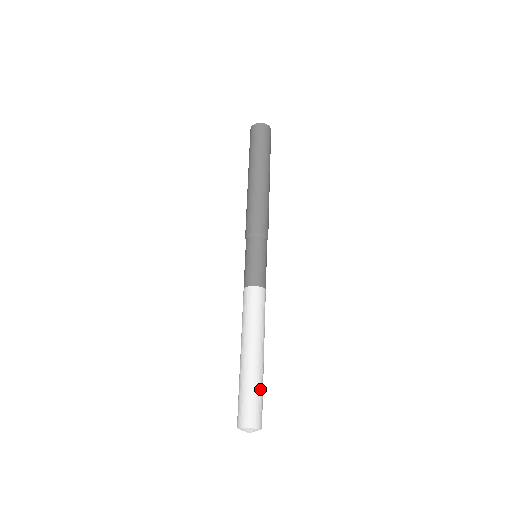
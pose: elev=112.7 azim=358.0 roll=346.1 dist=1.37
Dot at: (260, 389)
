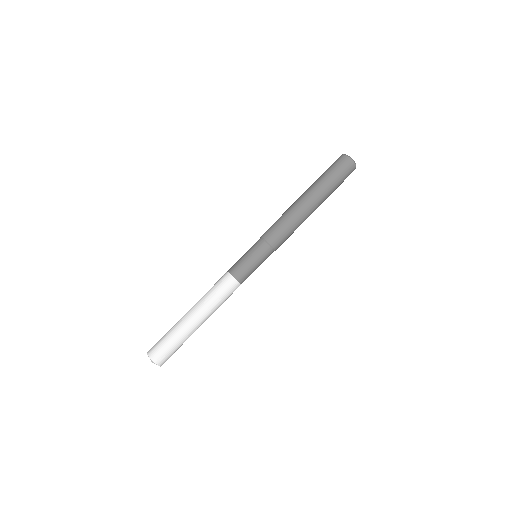
Dot at: (173, 338)
